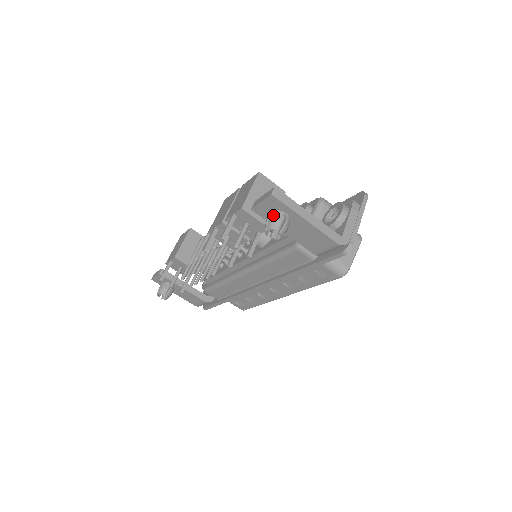
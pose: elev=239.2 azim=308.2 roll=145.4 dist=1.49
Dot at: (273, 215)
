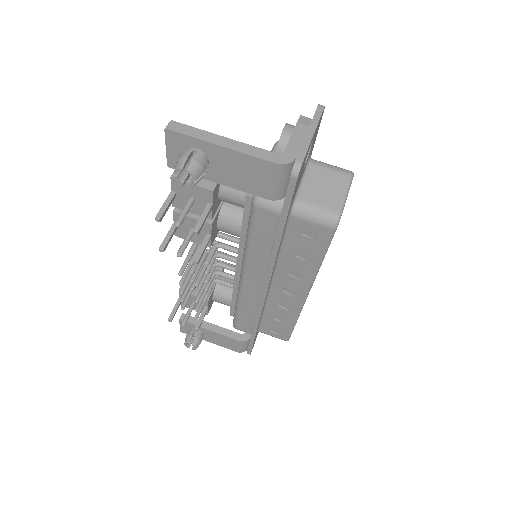
Dot at: (180, 155)
